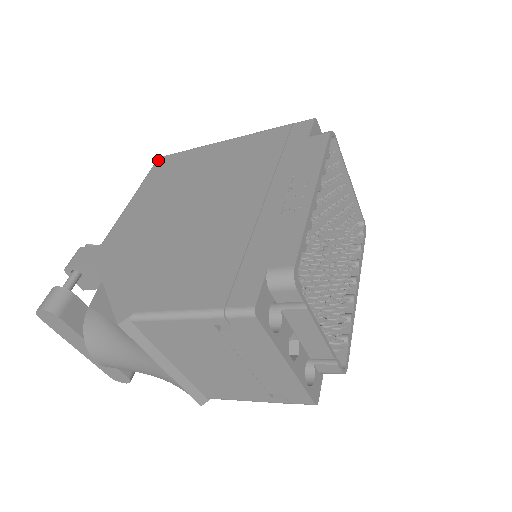
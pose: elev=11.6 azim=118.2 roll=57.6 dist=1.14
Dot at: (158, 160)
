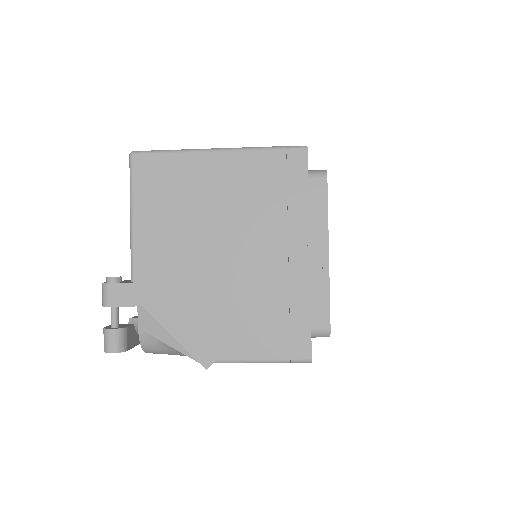
Dot at: (134, 160)
